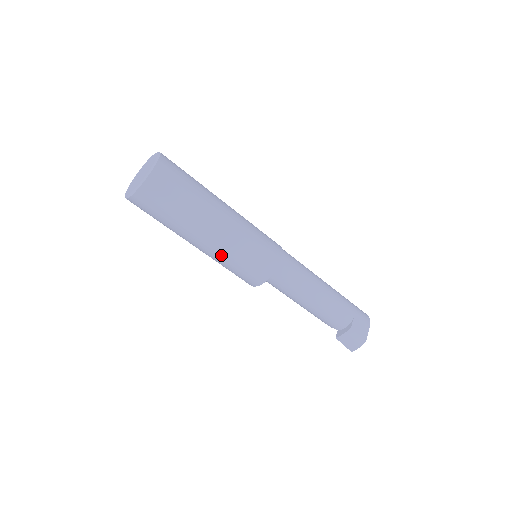
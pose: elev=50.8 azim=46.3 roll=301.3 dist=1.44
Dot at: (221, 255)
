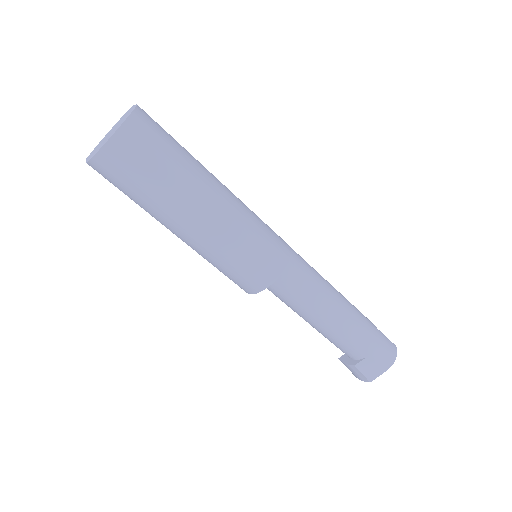
Dot at: (196, 251)
